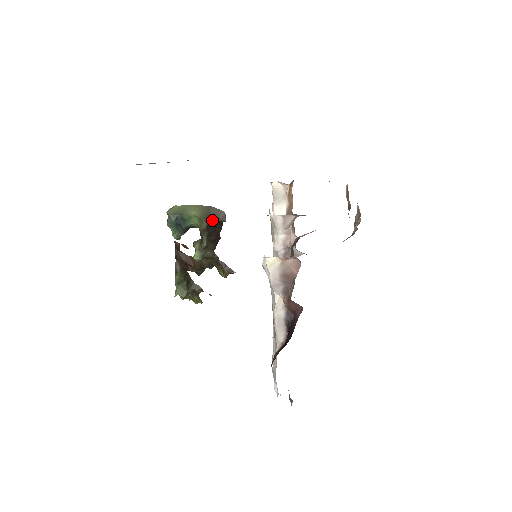
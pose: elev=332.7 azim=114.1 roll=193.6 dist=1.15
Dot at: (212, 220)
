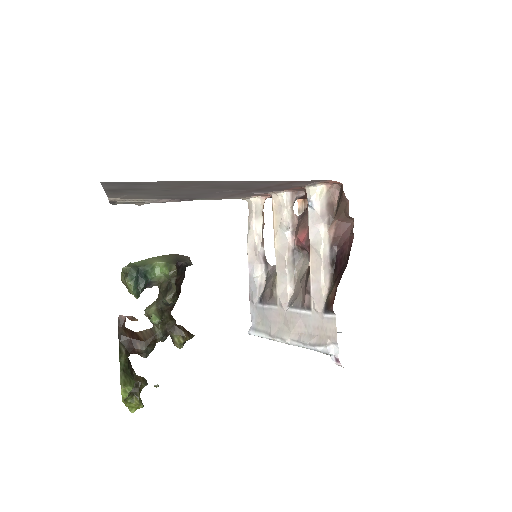
Dot at: (181, 262)
